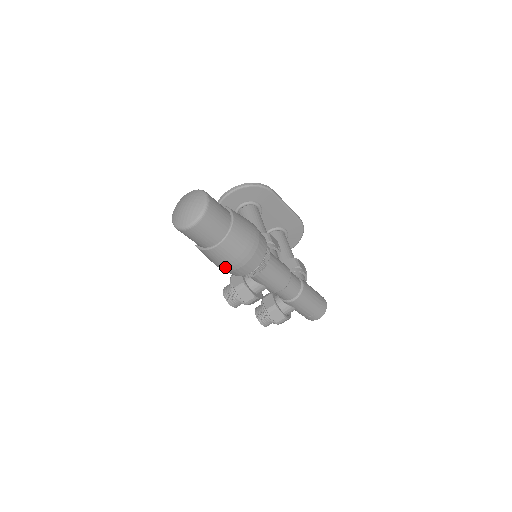
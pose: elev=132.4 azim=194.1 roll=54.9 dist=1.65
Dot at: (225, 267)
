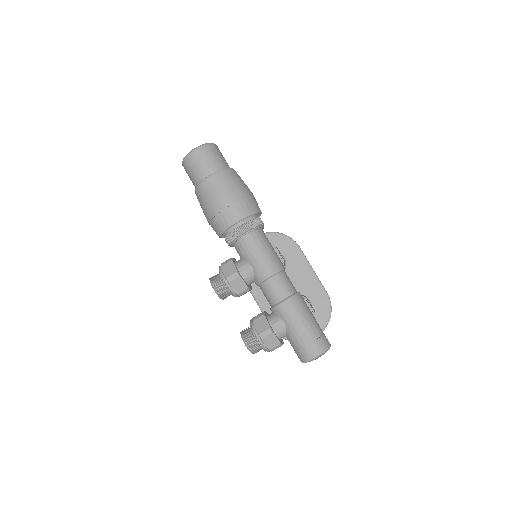
Dot at: (212, 209)
